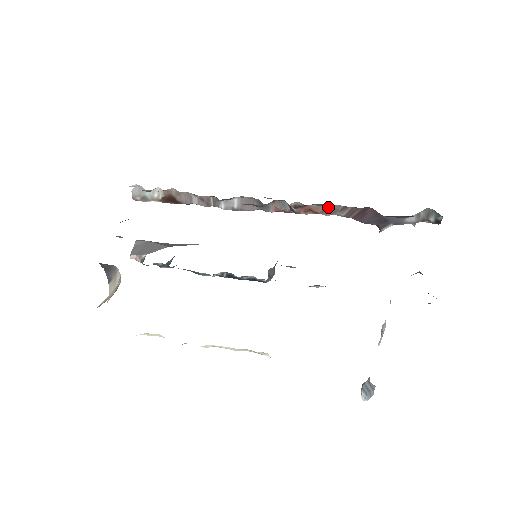
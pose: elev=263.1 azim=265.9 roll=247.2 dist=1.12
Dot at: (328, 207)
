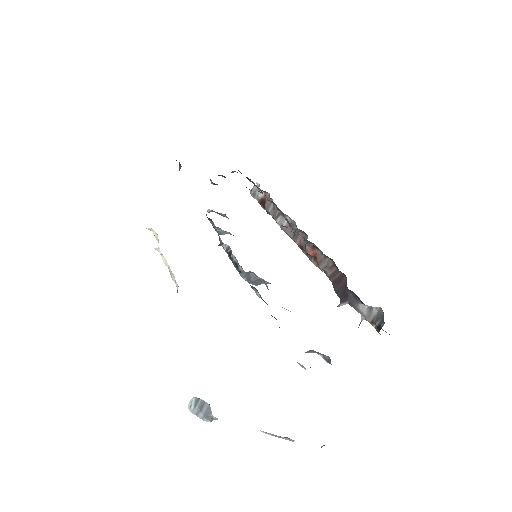
Dot at: (325, 259)
